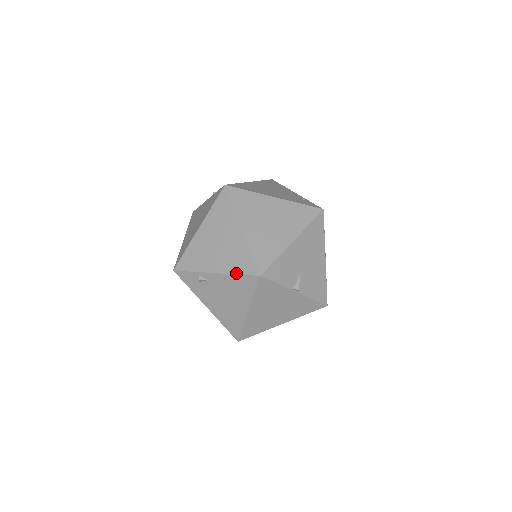
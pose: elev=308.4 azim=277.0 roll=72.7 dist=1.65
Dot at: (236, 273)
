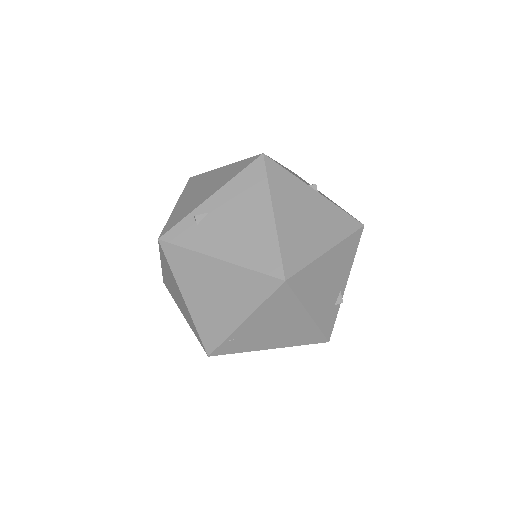
Dot at: (236, 174)
